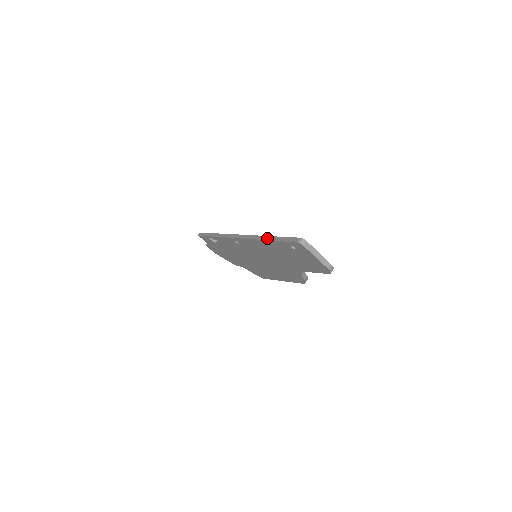
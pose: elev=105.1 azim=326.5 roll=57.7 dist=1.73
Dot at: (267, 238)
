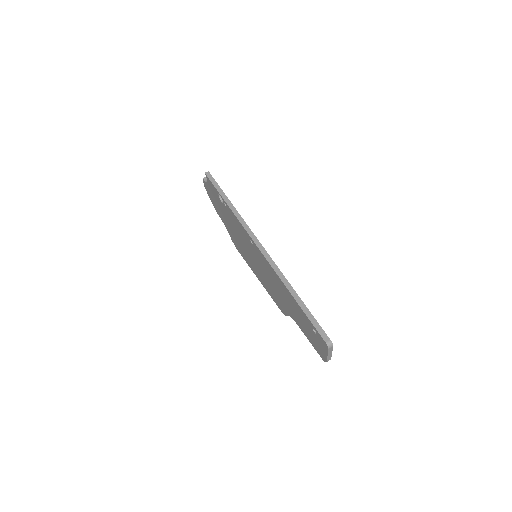
Dot at: (294, 294)
